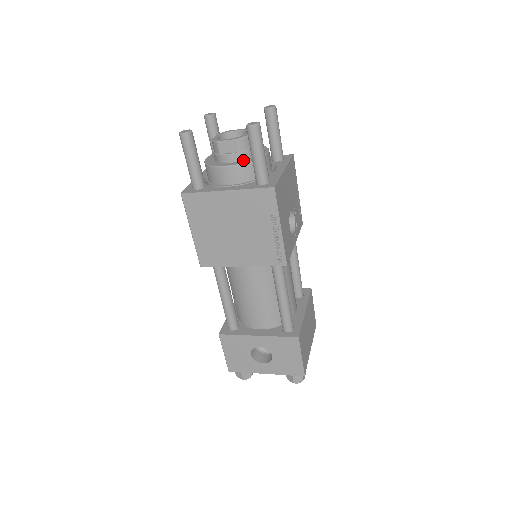
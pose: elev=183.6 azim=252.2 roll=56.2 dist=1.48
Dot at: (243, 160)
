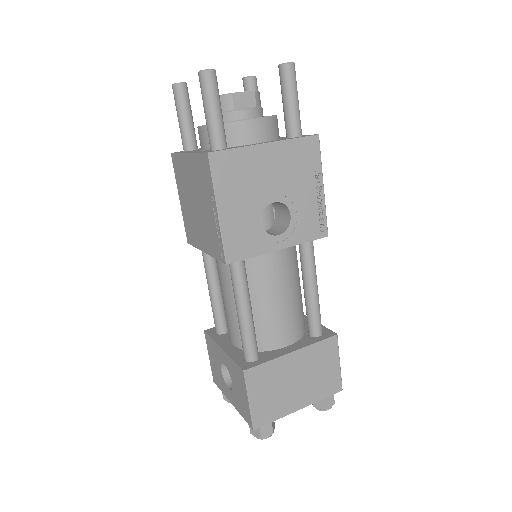
Dot at: occluded
